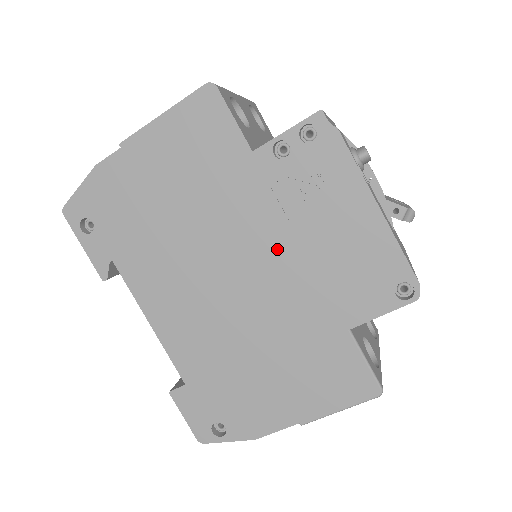
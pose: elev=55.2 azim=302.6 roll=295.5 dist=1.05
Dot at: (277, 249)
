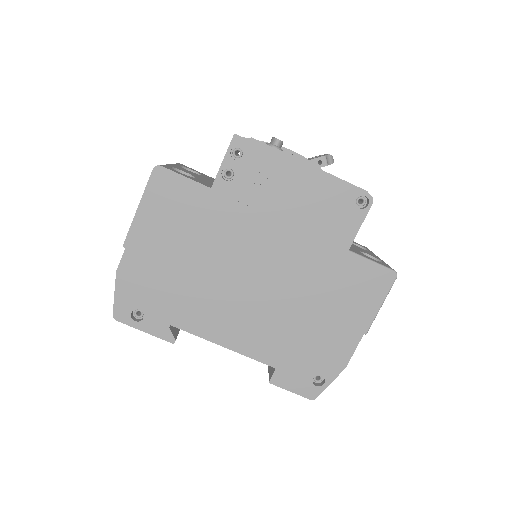
Dot at: (269, 236)
